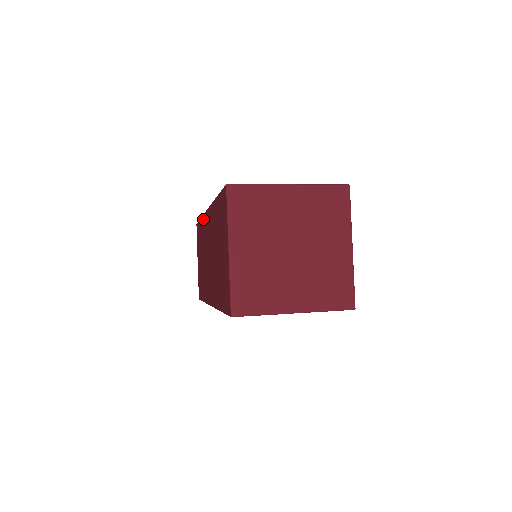
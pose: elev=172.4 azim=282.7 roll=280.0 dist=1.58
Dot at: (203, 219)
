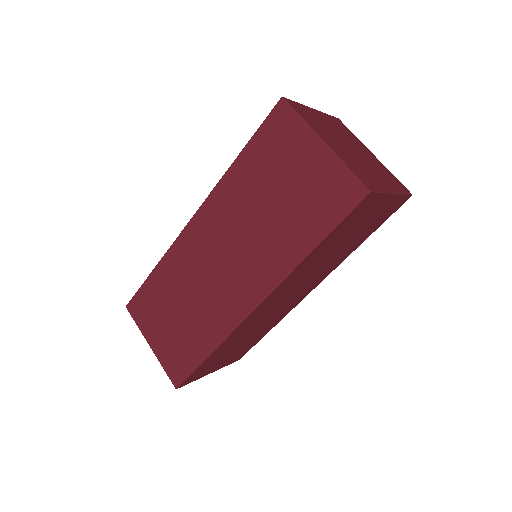
Dot at: (172, 252)
